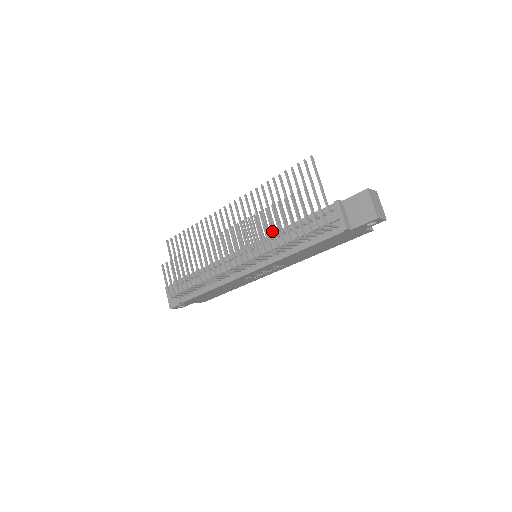
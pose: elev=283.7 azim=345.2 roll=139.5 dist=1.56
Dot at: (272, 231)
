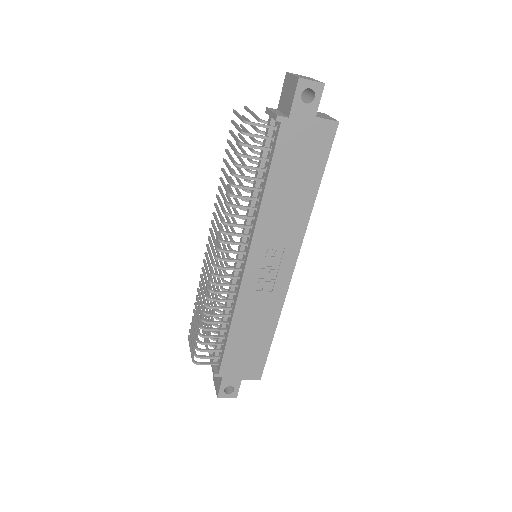
Dot at: (224, 188)
